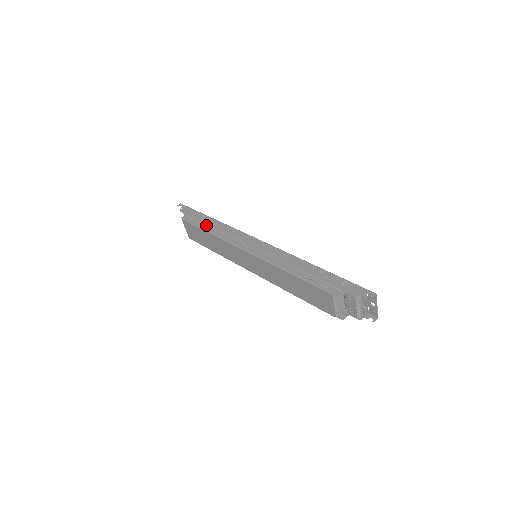
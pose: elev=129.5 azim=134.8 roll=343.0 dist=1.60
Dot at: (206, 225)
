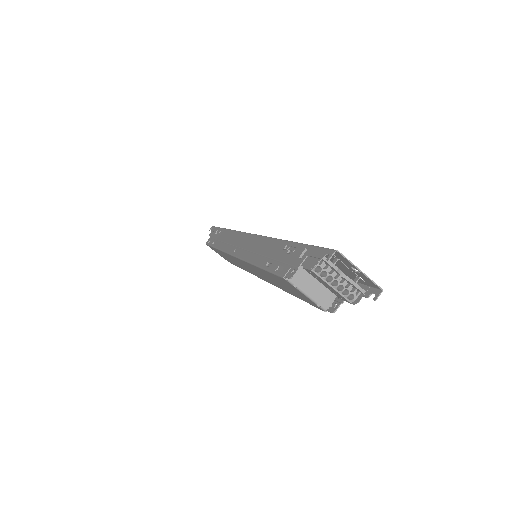
Dot at: (217, 241)
